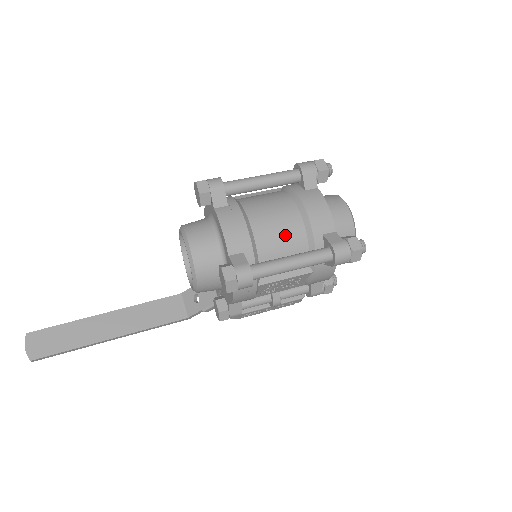
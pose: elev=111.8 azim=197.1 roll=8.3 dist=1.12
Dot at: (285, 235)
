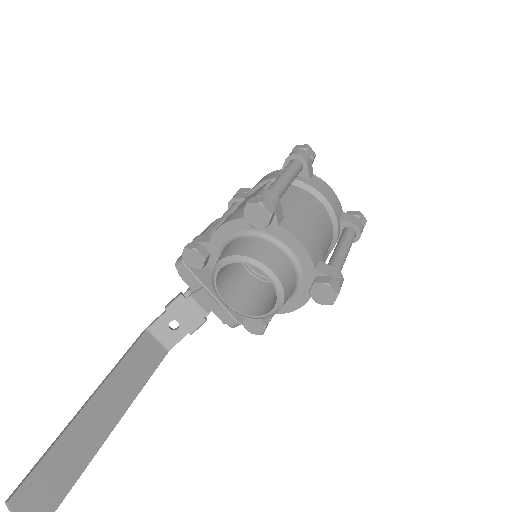
Dot at: (325, 229)
